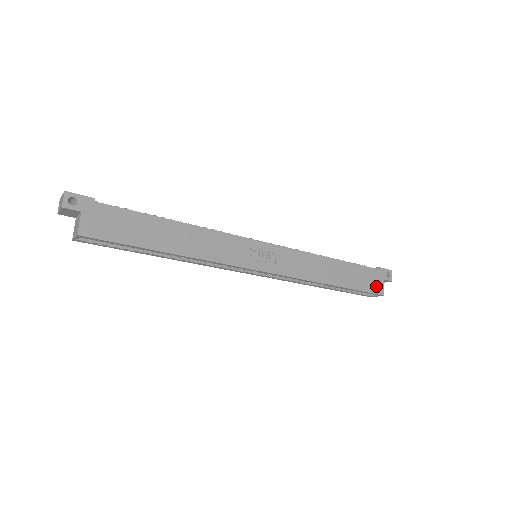
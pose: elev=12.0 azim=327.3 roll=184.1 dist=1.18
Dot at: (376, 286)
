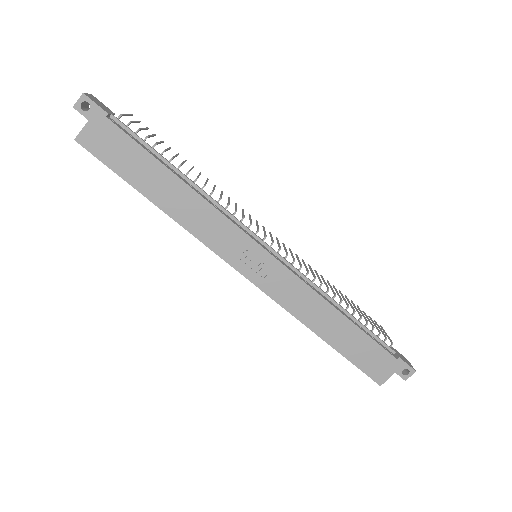
Dot at: (378, 372)
